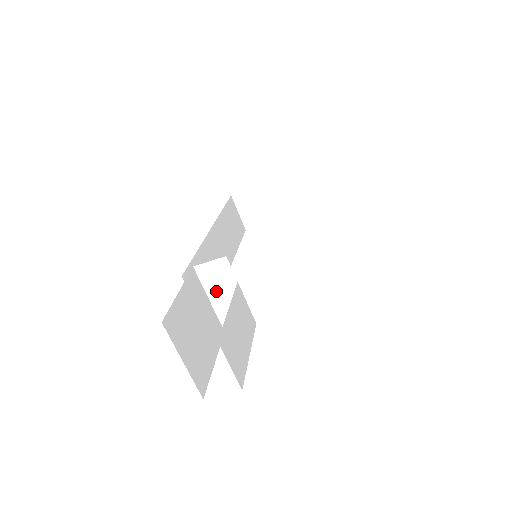
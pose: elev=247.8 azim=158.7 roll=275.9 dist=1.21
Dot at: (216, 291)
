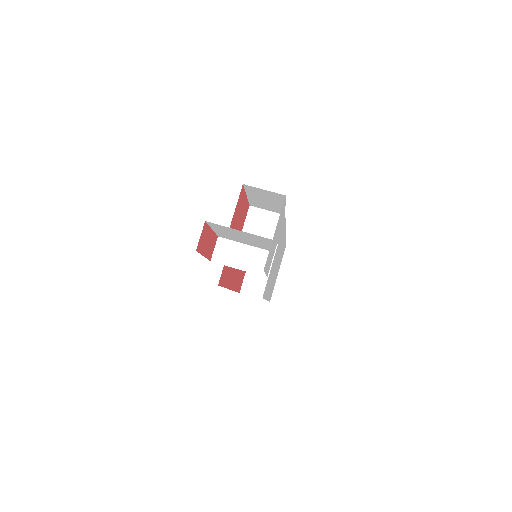
Dot at: (235, 260)
